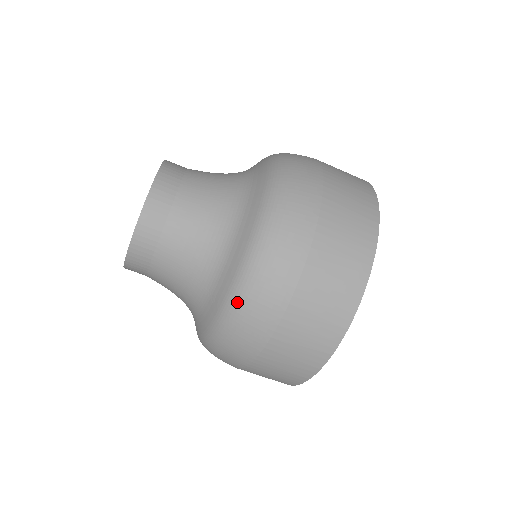
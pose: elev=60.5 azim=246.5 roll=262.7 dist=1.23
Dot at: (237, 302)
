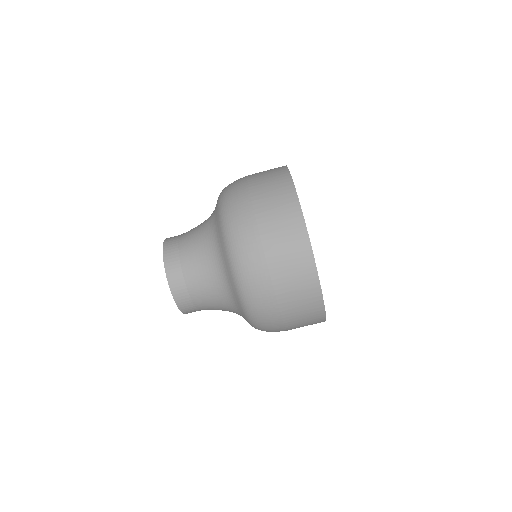
Dot at: (244, 293)
